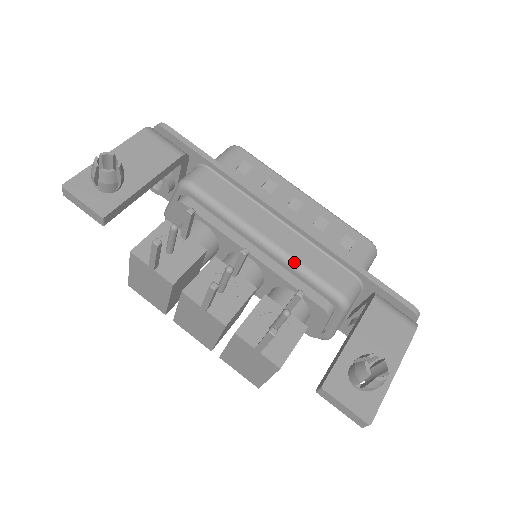
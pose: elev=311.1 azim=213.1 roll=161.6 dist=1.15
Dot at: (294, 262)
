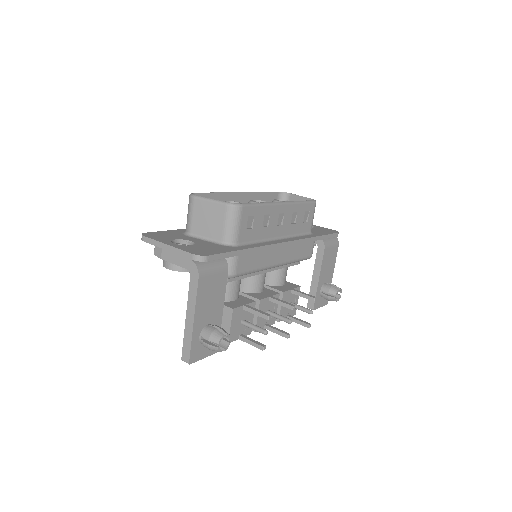
Dot at: occluded
